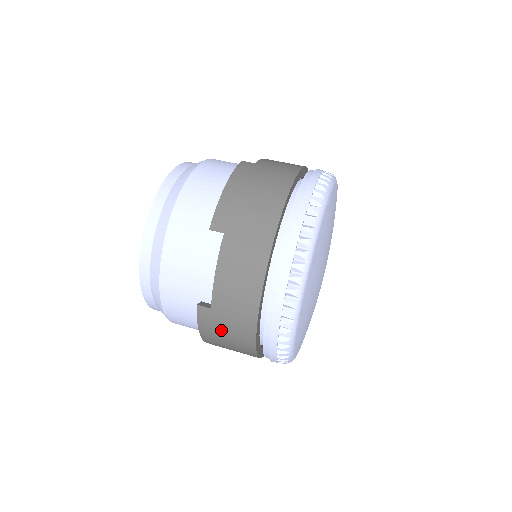
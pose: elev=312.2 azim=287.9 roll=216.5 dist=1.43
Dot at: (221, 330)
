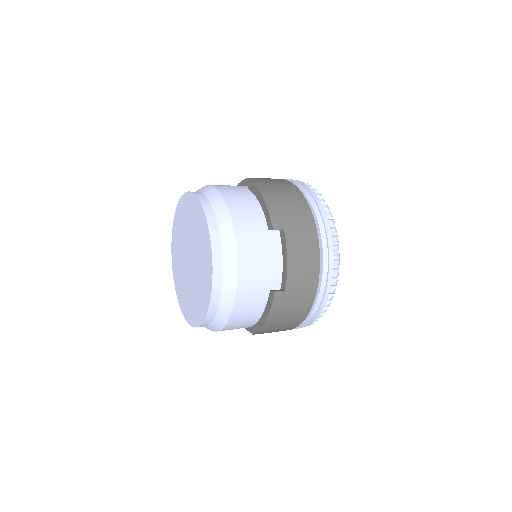
Dot at: (288, 307)
